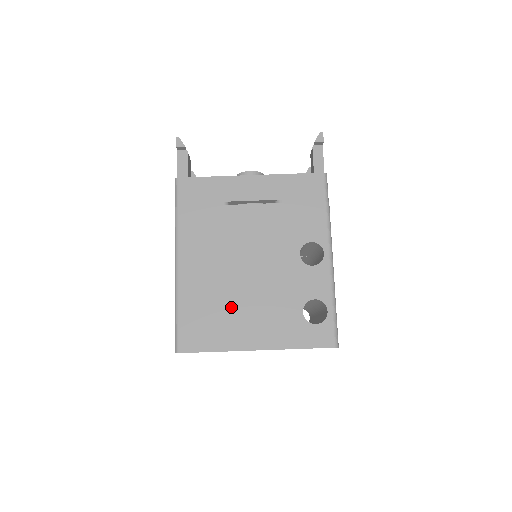
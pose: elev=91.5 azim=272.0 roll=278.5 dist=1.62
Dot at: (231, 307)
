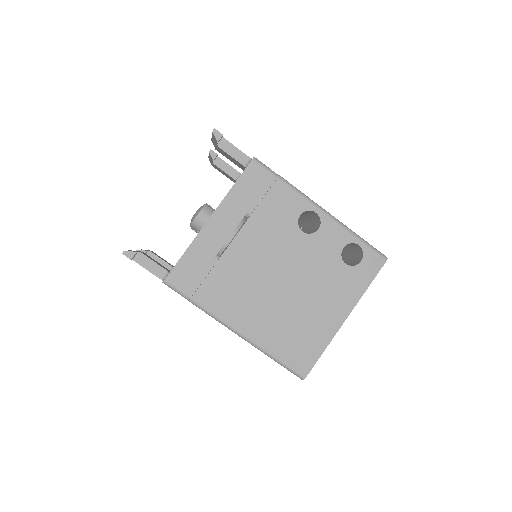
Dot at: (302, 314)
